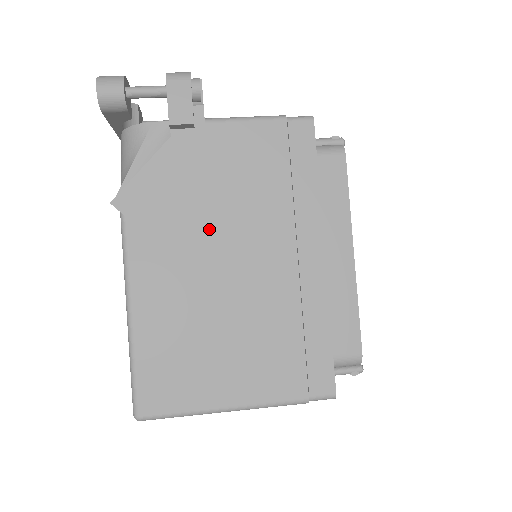
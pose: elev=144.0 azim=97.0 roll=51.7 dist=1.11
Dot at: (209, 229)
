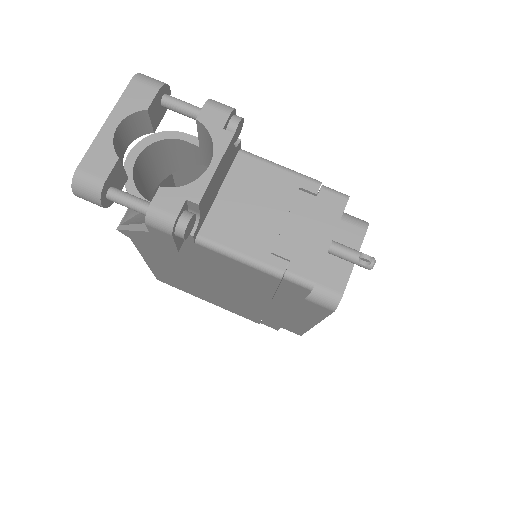
Dot at: (199, 272)
